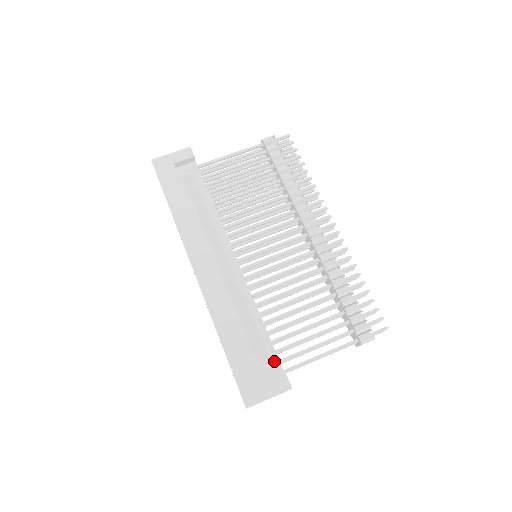
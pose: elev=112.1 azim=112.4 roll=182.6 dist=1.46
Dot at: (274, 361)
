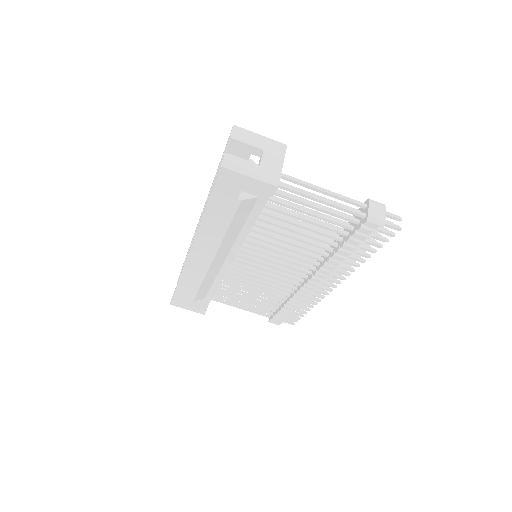
Dot at: (207, 299)
